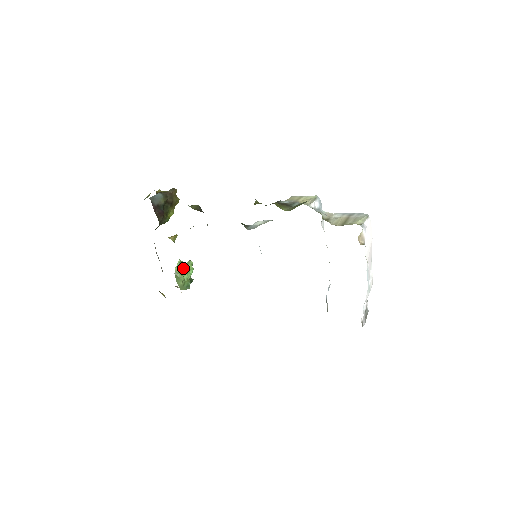
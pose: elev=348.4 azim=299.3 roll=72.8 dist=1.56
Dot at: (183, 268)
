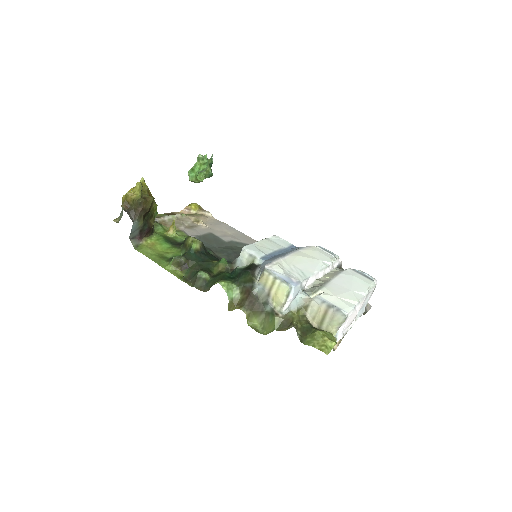
Dot at: (196, 172)
